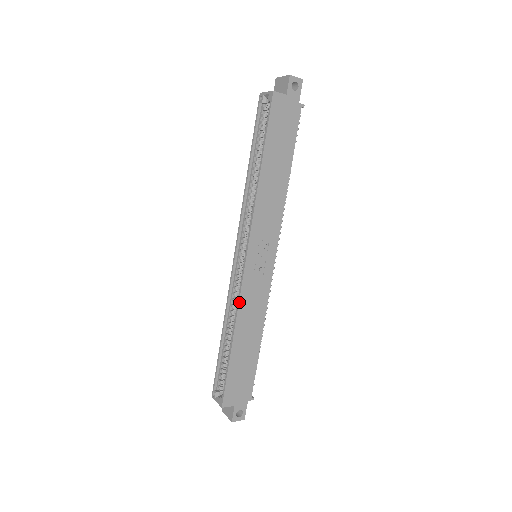
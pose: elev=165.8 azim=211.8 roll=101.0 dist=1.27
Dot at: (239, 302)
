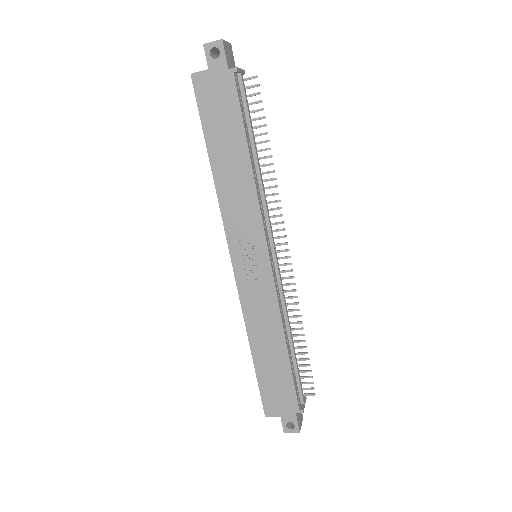
Dot at: (242, 310)
